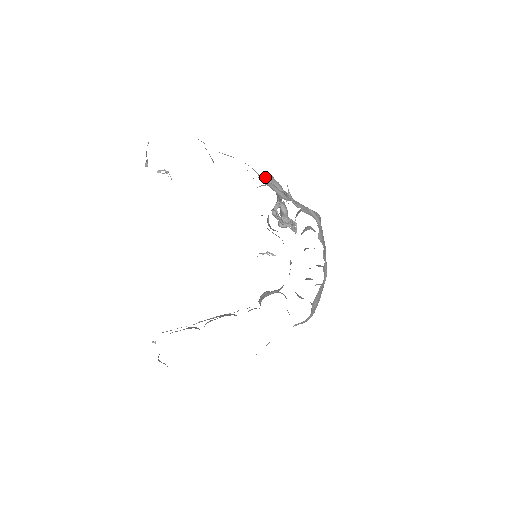
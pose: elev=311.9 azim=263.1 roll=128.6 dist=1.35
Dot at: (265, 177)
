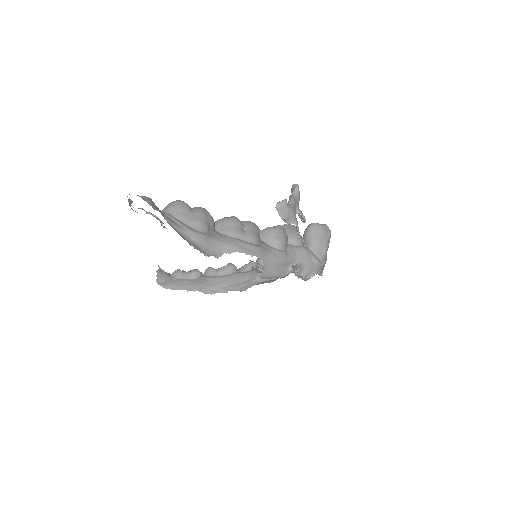
Dot at: (276, 209)
